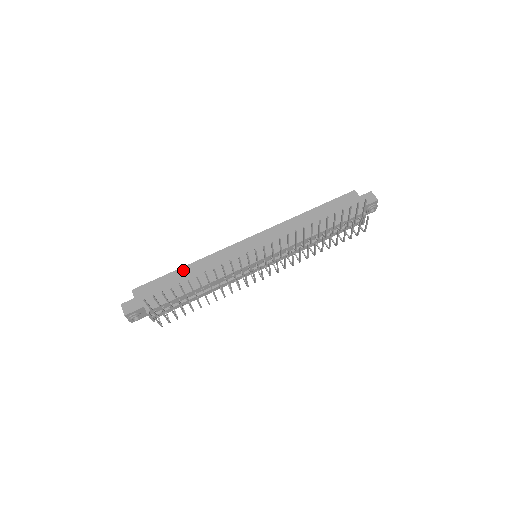
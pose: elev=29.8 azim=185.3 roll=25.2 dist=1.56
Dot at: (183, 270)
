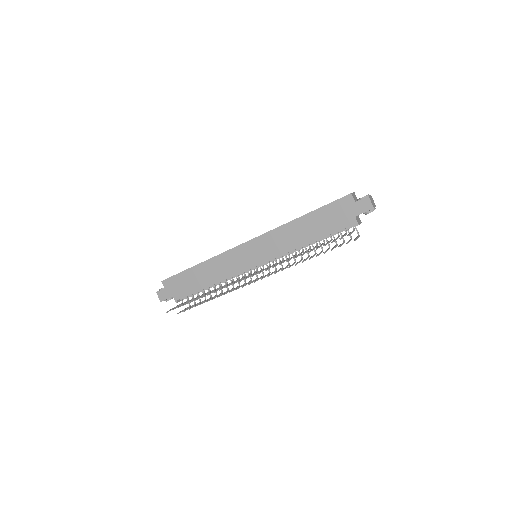
Dot at: (197, 268)
